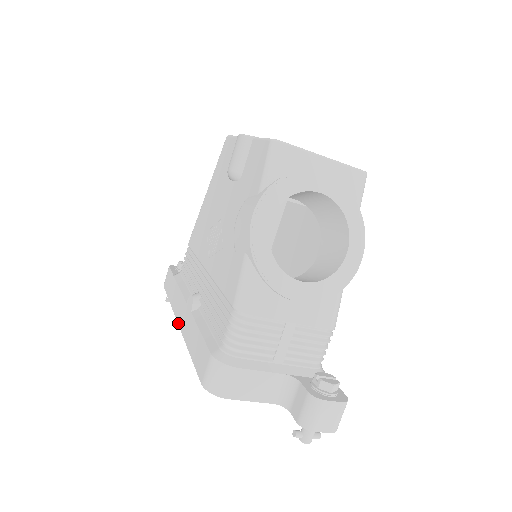
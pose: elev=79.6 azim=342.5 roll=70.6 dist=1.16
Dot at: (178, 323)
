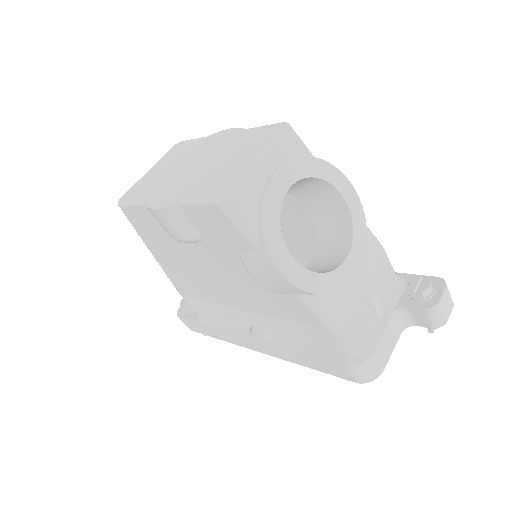
Dot at: occluded
